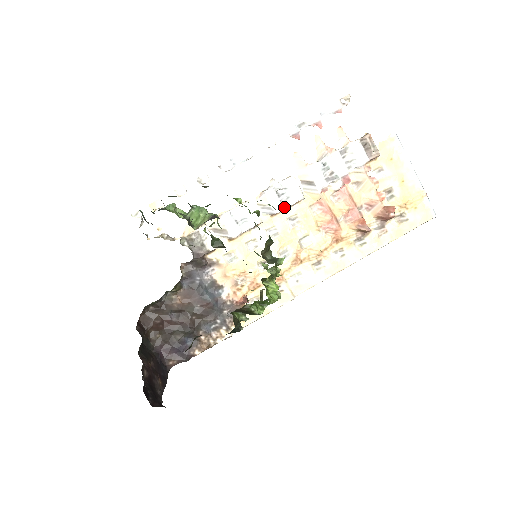
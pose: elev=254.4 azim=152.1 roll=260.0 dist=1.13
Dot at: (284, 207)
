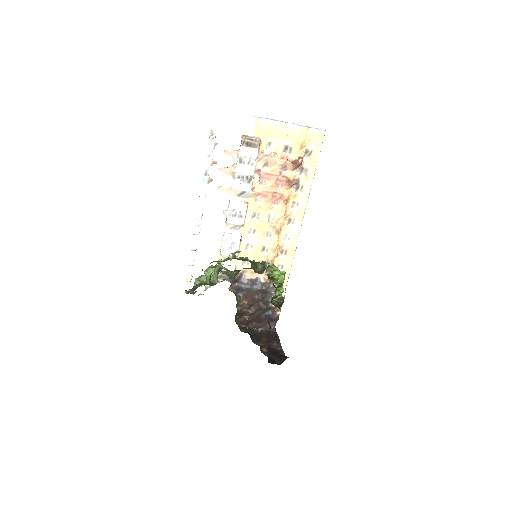
Dot at: (243, 218)
